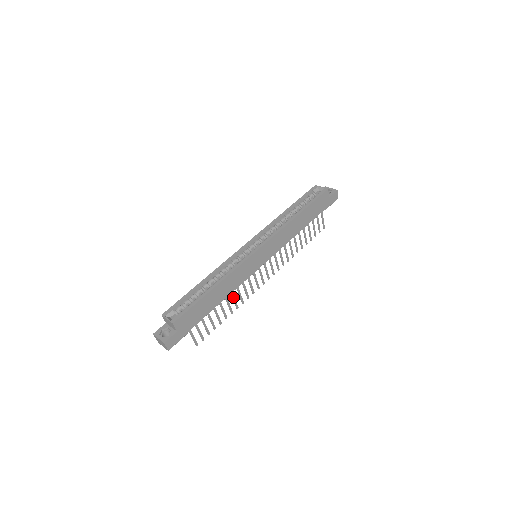
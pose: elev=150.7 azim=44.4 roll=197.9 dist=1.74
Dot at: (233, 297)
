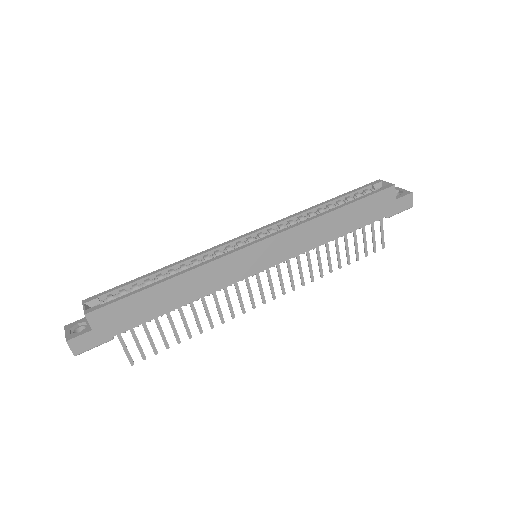
Dot at: (205, 307)
